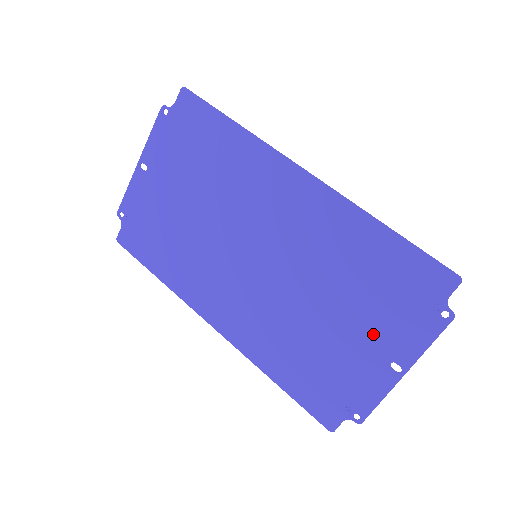
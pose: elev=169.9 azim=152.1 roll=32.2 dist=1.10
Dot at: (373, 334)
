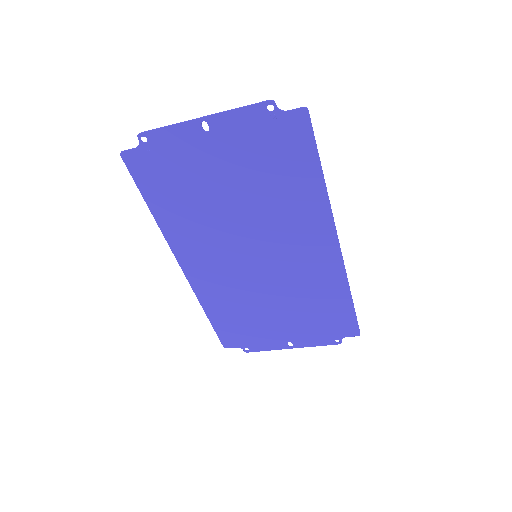
Dot at: (293, 329)
